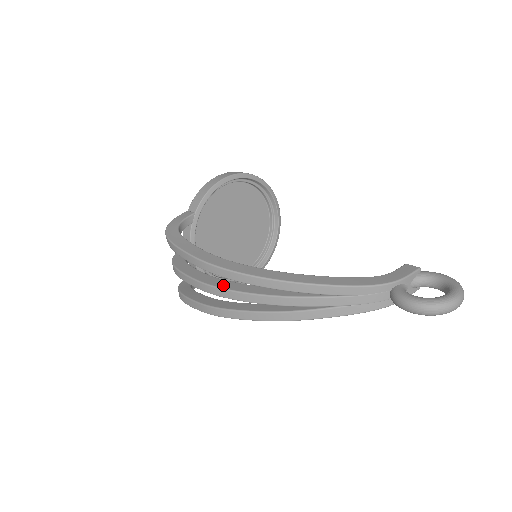
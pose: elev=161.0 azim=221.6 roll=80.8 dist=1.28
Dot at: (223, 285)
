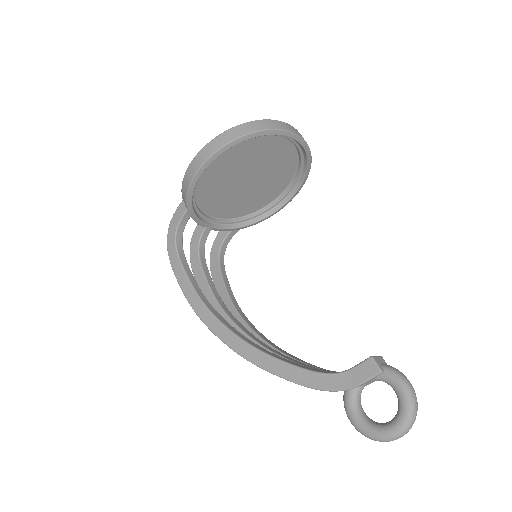
Dot at: occluded
